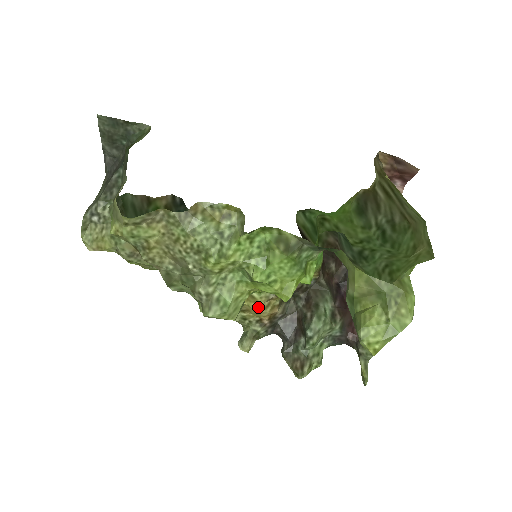
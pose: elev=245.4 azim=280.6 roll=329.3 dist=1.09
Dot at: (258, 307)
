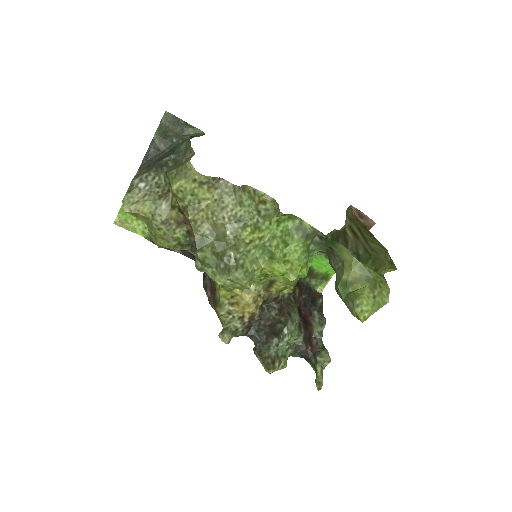
Dot at: (250, 299)
